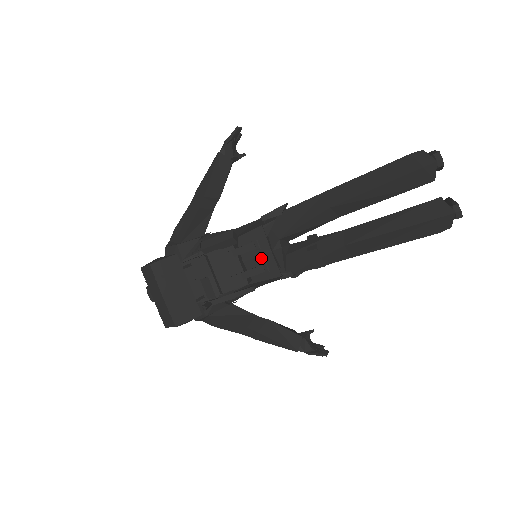
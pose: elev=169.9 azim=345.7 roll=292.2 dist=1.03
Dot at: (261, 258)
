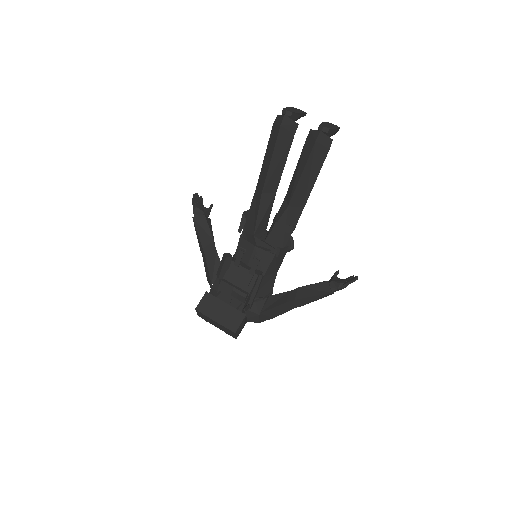
Dot at: occluded
